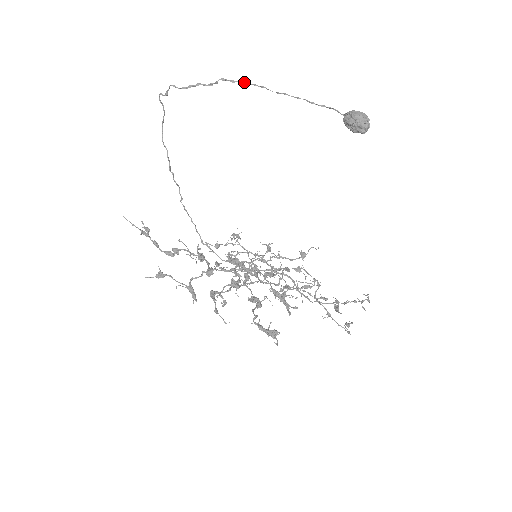
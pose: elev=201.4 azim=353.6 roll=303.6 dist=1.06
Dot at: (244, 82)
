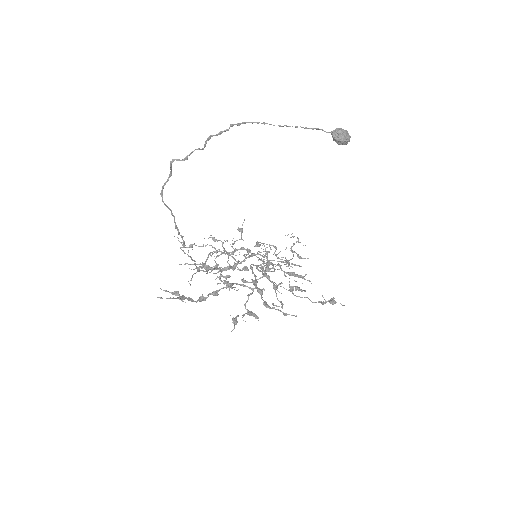
Dot at: (248, 122)
